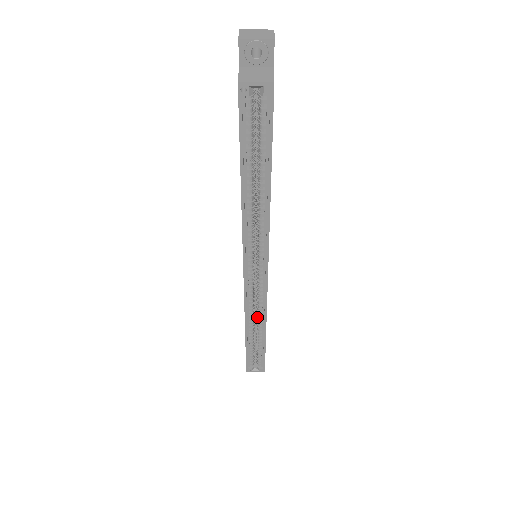
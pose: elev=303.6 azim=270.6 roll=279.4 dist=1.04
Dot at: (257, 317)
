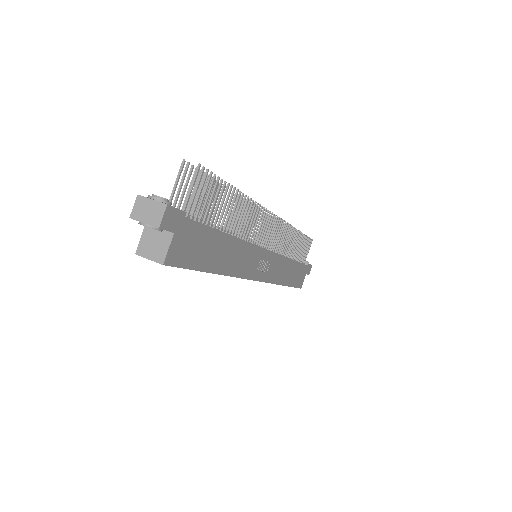
Dot at: occluded
